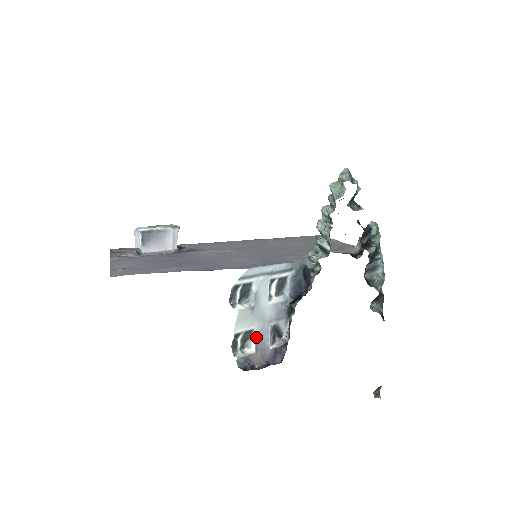
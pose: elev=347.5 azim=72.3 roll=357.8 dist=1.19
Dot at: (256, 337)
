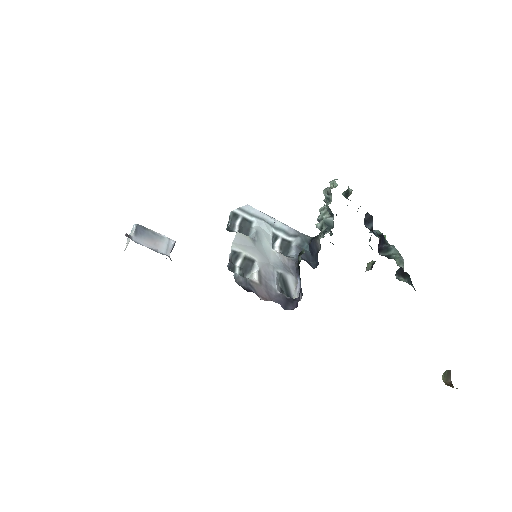
Dot at: (259, 269)
